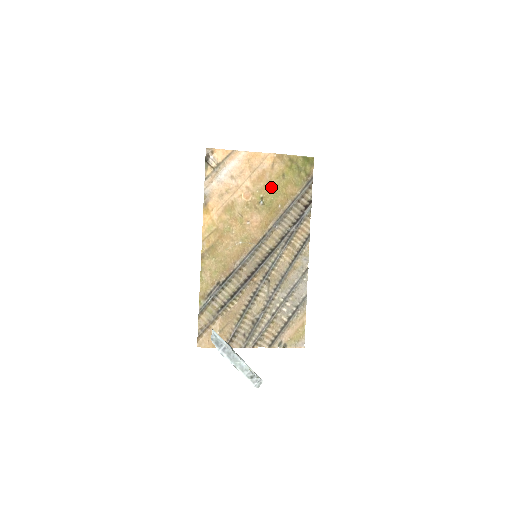
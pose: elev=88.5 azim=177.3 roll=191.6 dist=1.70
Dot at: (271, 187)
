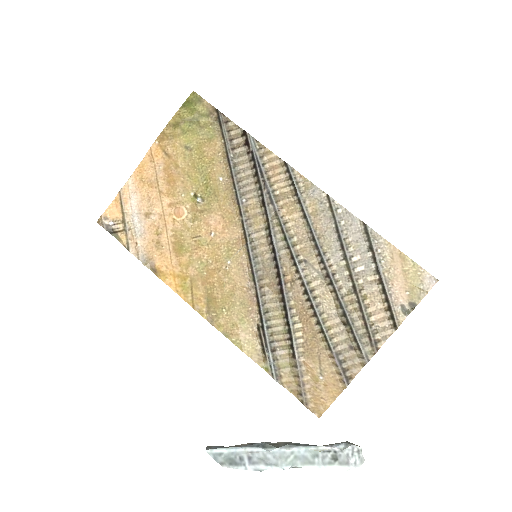
Dot at: (190, 174)
